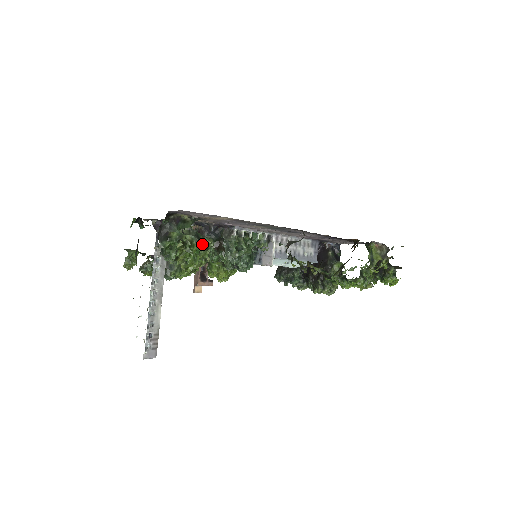
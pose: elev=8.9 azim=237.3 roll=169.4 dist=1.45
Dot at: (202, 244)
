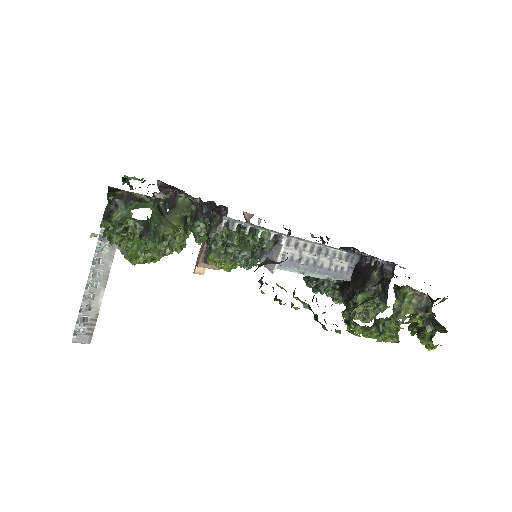
Dot at: (150, 235)
